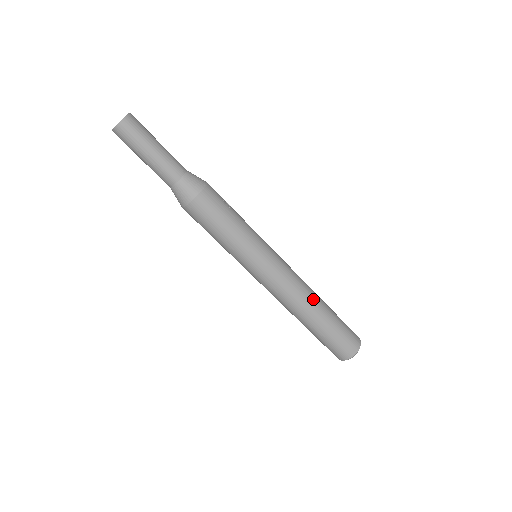
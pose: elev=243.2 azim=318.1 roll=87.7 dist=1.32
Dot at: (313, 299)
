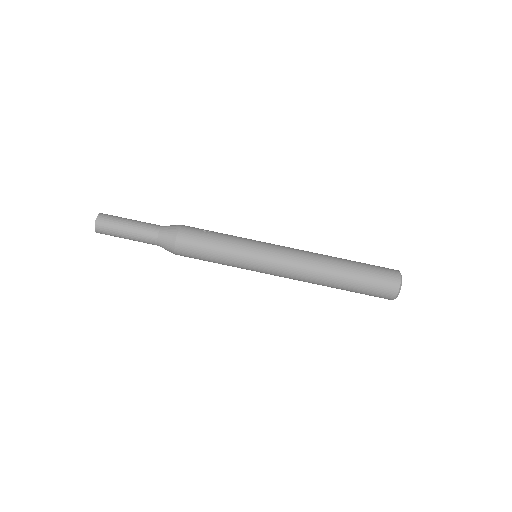
Dot at: (324, 264)
